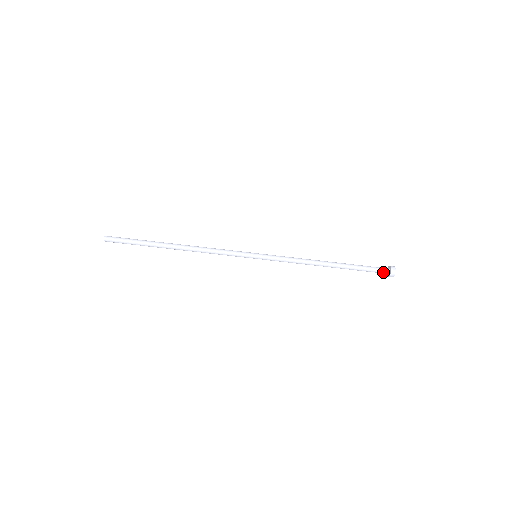
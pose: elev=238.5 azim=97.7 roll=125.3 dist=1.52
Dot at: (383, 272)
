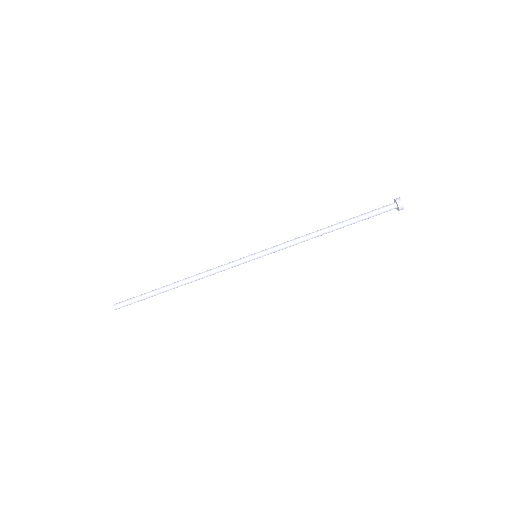
Dot at: (390, 210)
